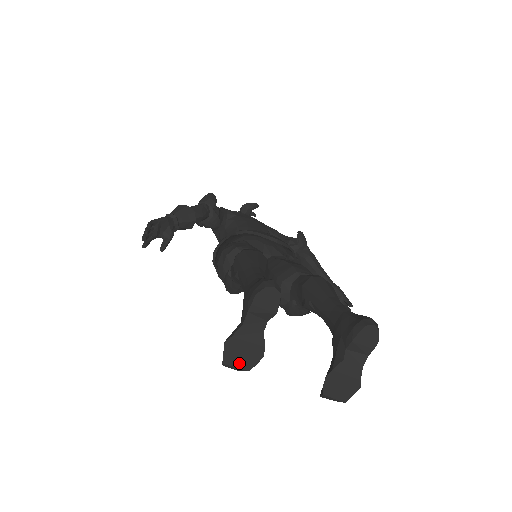
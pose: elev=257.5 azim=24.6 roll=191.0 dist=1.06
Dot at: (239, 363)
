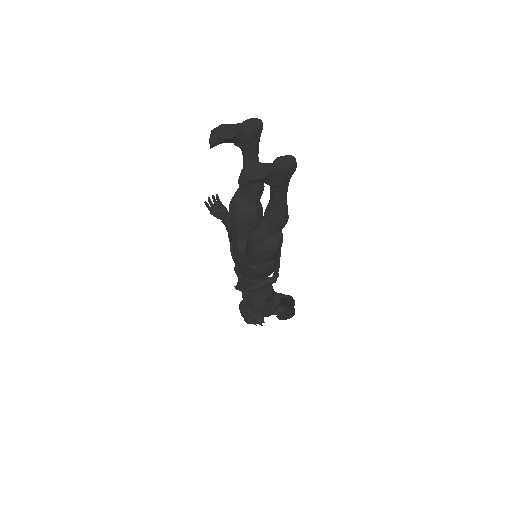
Dot at: (218, 134)
